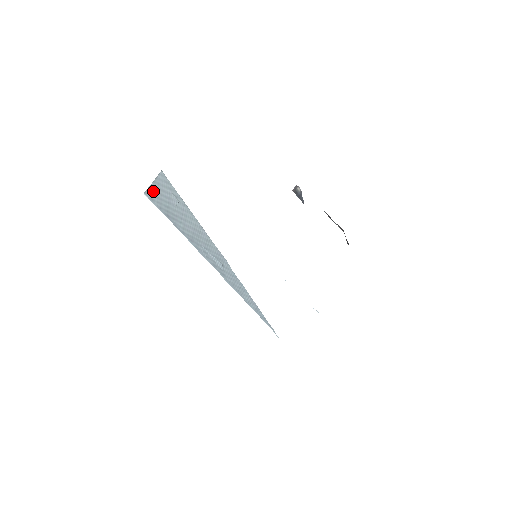
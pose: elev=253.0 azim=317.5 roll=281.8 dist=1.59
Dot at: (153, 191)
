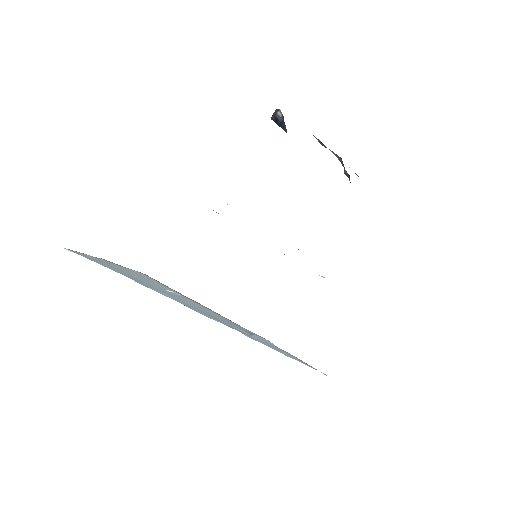
Dot at: (98, 260)
